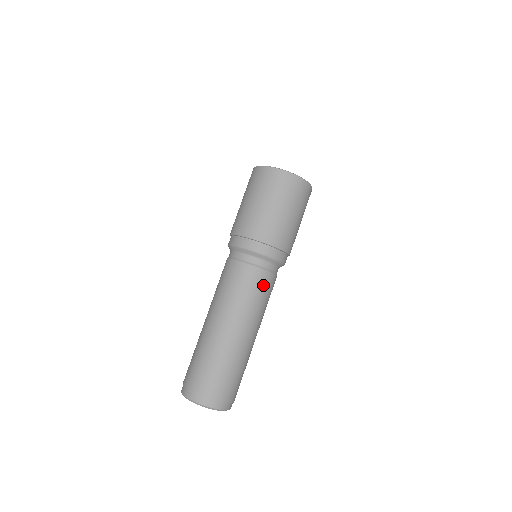
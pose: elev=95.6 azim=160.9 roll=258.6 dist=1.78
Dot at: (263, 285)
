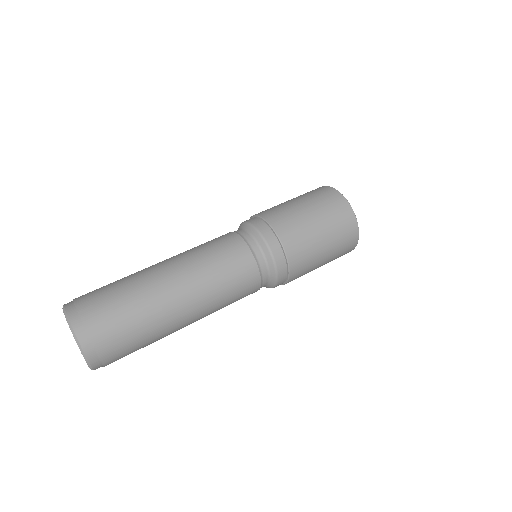
Dot at: (225, 244)
